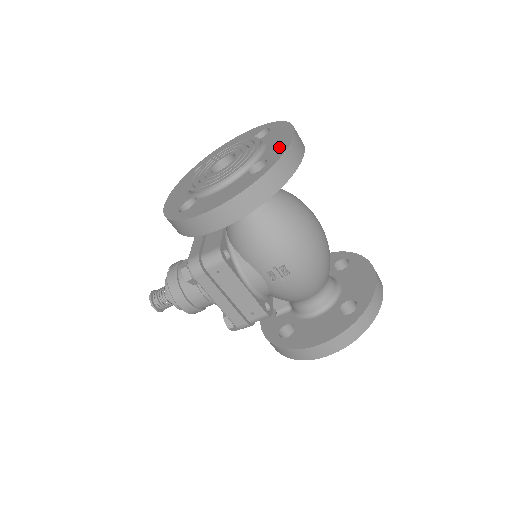
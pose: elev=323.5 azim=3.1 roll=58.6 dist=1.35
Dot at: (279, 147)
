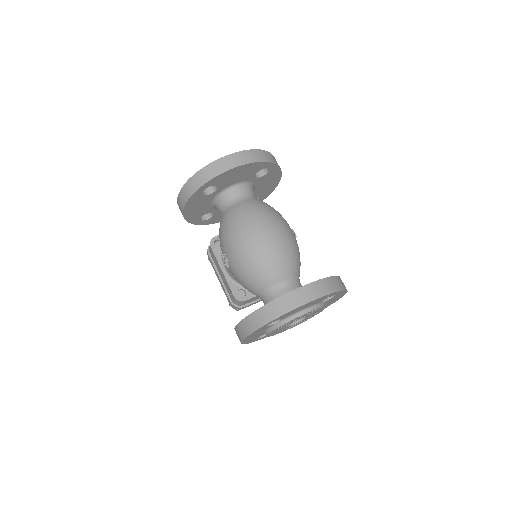
Dot at: occluded
